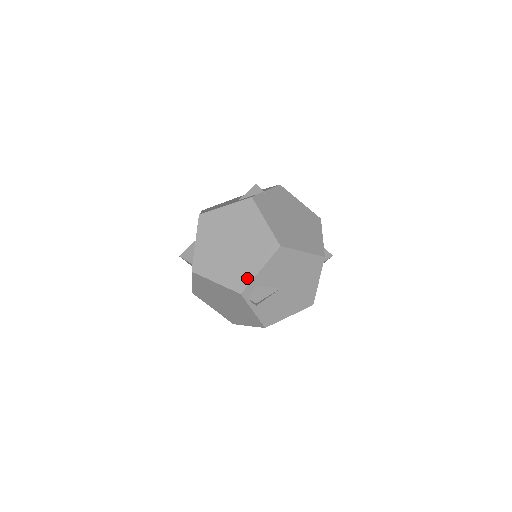
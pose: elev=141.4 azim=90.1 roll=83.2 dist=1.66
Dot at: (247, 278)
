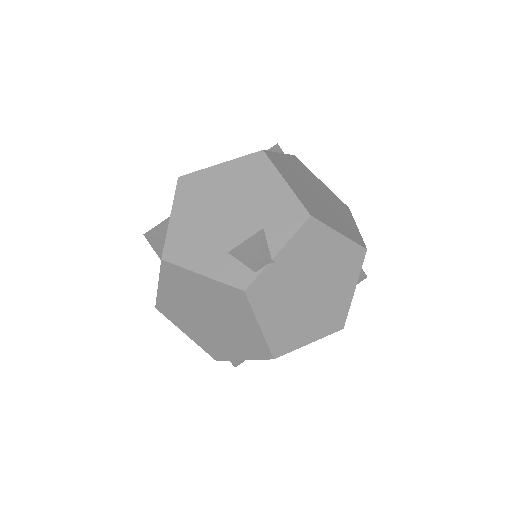
Dot at: (225, 356)
